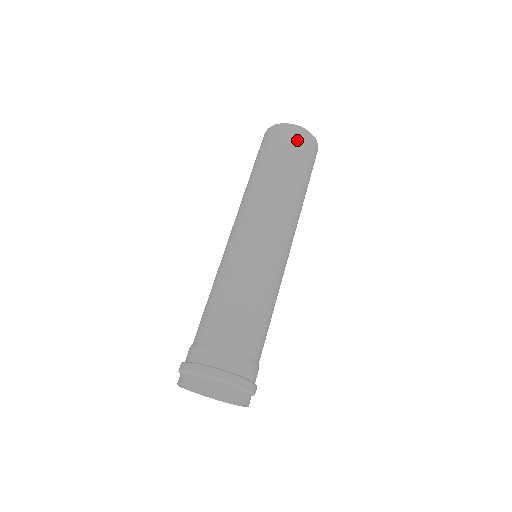
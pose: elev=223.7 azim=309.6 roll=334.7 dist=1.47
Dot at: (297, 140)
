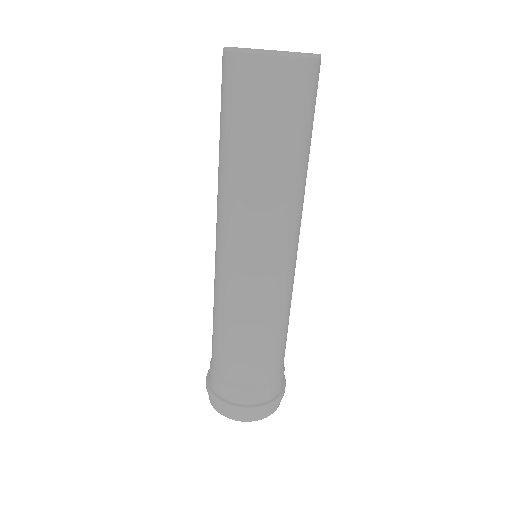
Dot at: (261, 85)
